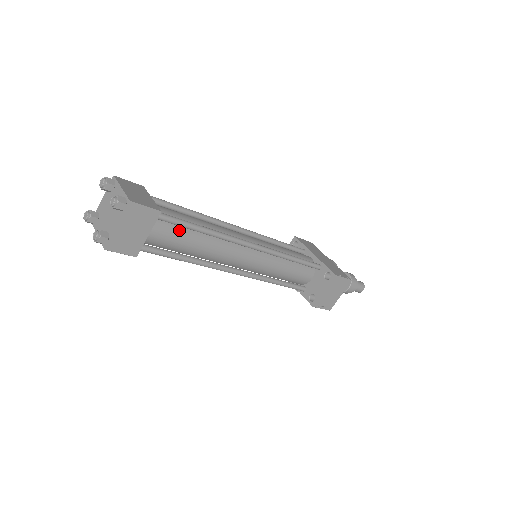
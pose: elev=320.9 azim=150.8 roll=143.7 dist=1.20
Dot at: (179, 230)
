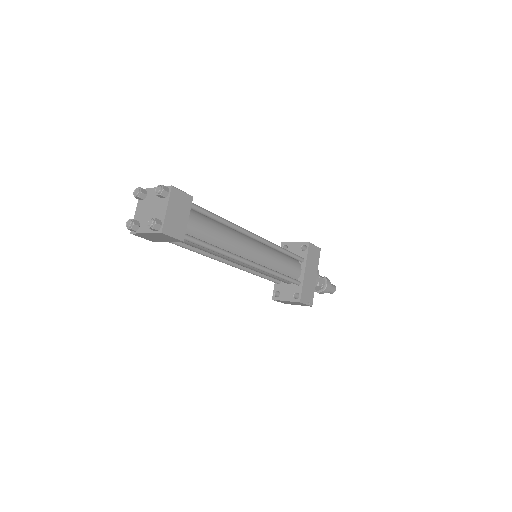
Dot at: occluded
